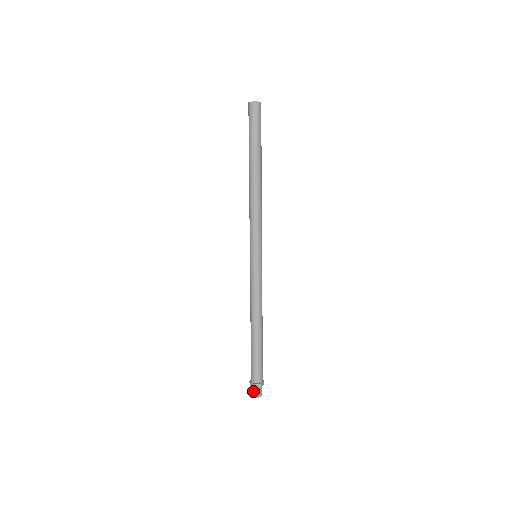
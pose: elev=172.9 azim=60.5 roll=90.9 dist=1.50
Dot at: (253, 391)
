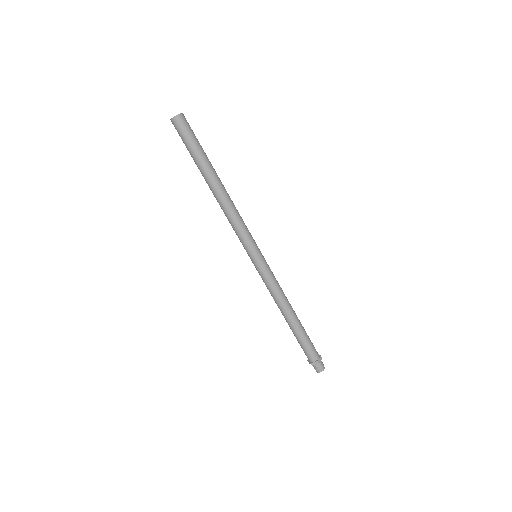
Dot at: (314, 368)
